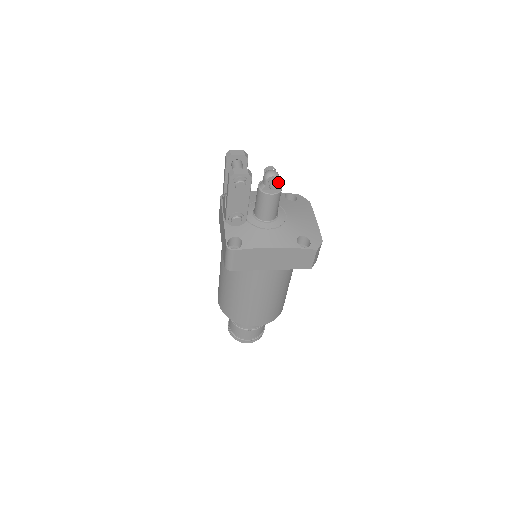
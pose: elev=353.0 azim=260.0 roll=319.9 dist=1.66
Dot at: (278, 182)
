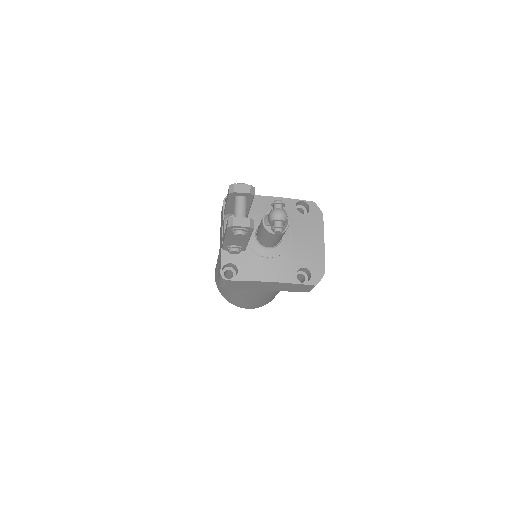
Dot at: (284, 228)
